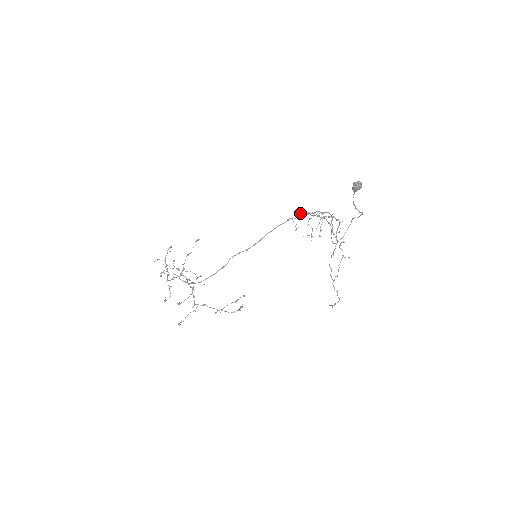
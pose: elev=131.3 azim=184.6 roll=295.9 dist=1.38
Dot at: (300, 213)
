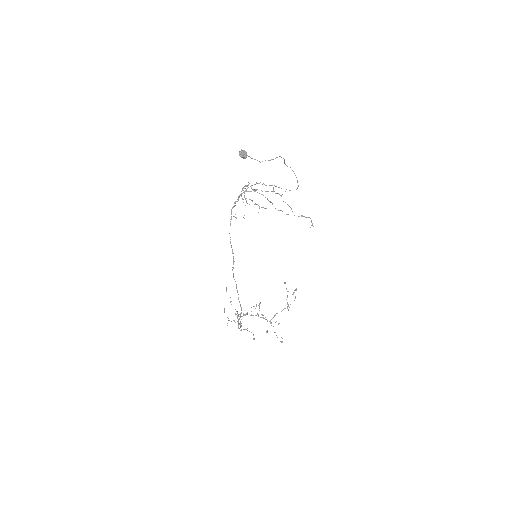
Dot at: occluded
